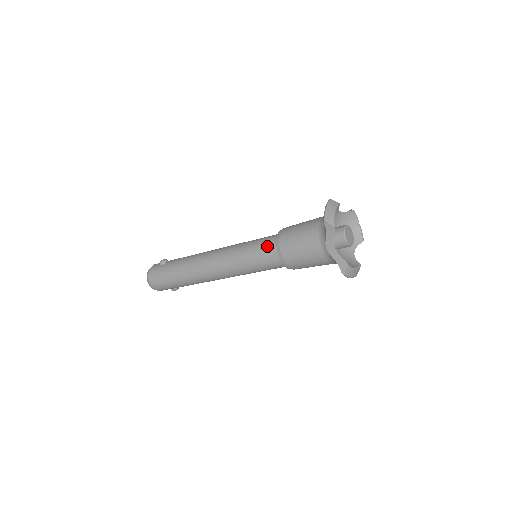
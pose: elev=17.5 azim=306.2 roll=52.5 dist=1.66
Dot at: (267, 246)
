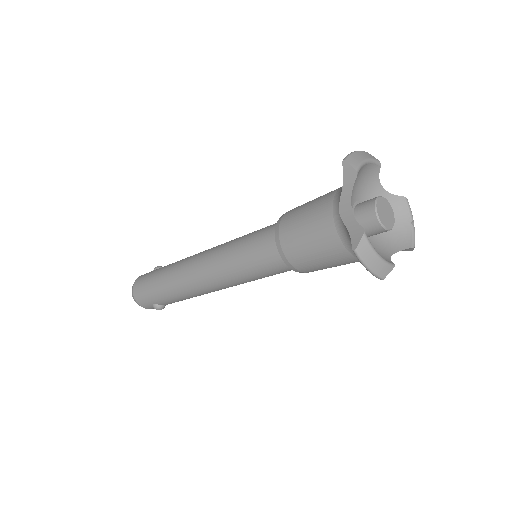
Dot at: (268, 228)
